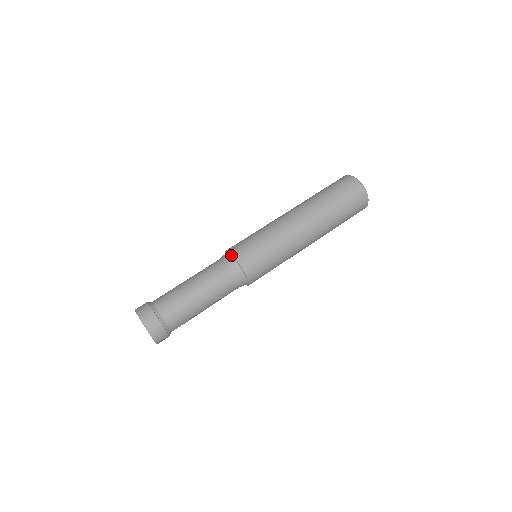
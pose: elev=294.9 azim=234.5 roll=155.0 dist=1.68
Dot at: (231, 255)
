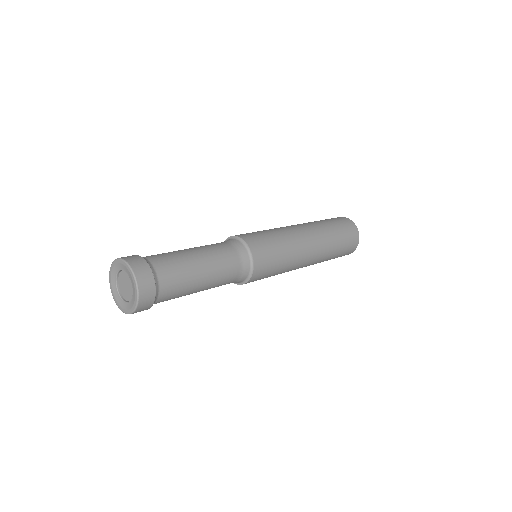
Dot at: occluded
